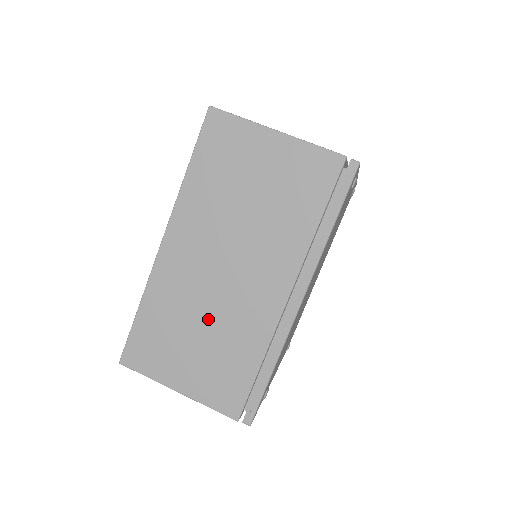
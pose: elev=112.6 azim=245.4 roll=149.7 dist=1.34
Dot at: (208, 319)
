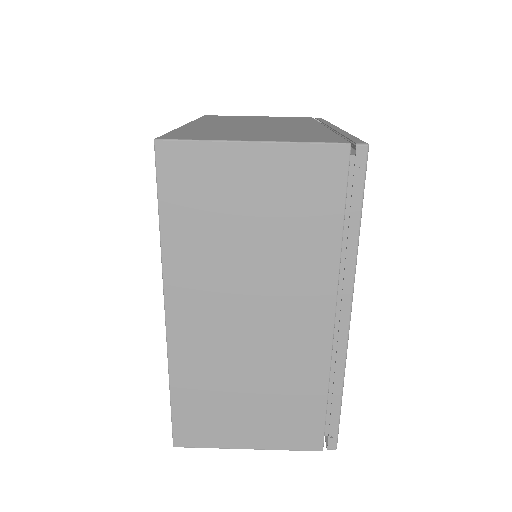
Dot at: (253, 373)
